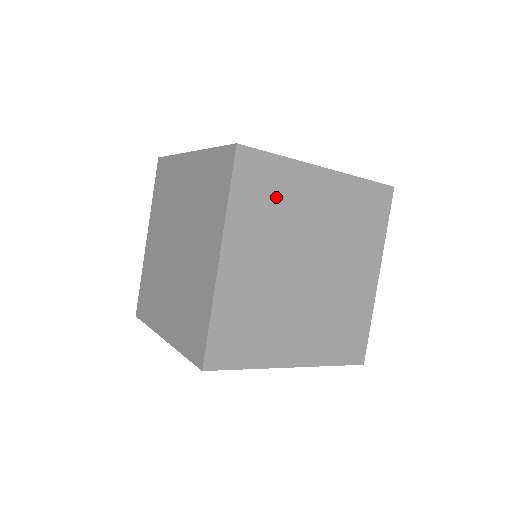
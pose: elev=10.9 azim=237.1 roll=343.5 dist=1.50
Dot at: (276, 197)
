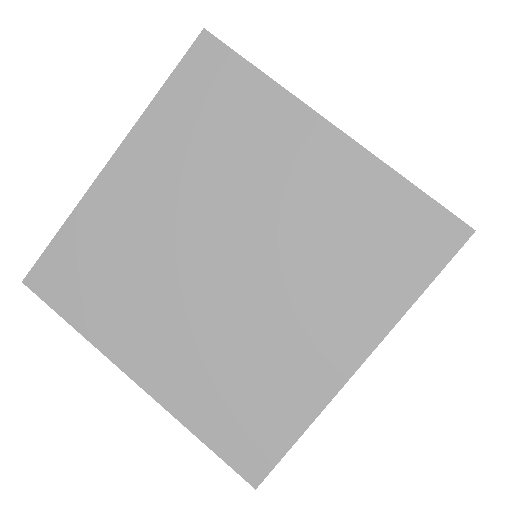
Dot at: occluded
